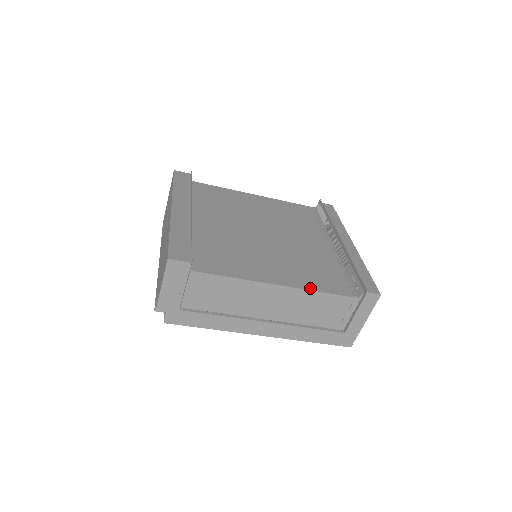
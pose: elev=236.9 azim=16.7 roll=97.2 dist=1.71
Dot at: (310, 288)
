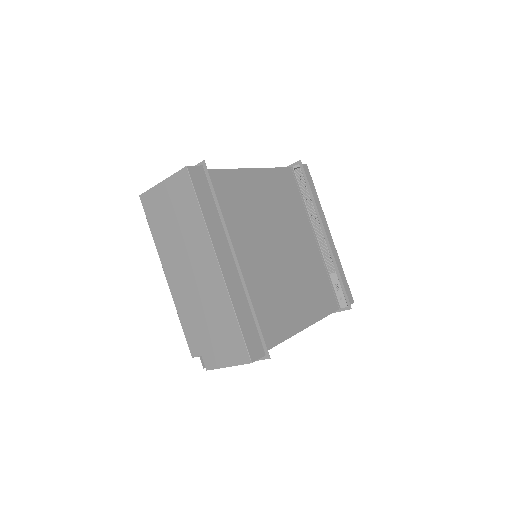
Dot at: (319, 317)
